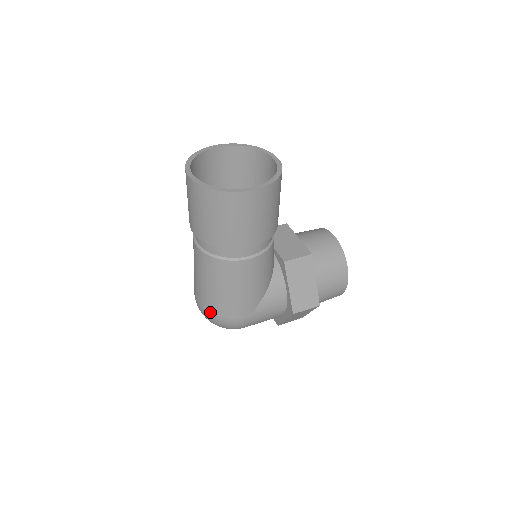
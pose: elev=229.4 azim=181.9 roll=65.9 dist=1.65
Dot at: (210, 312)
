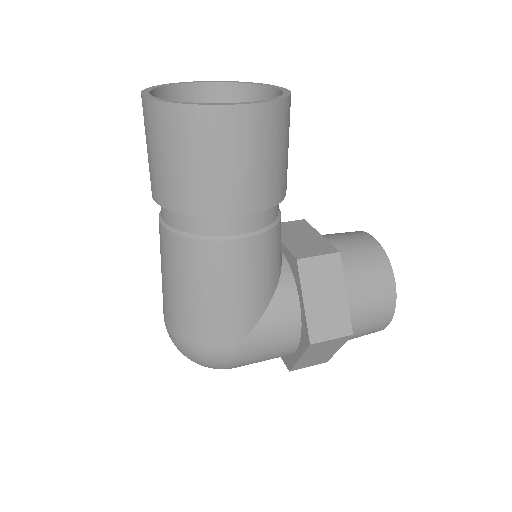
Dot at: (181, 336)
